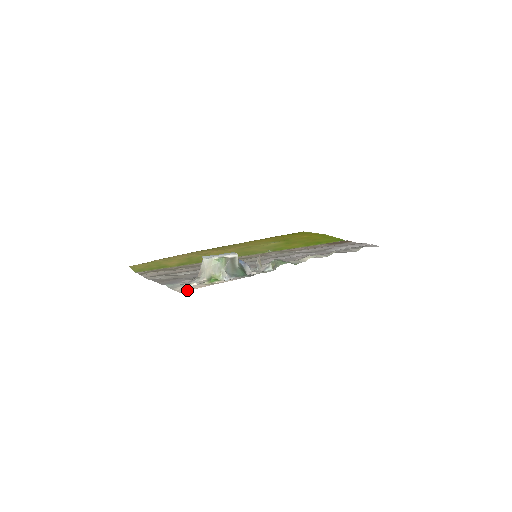
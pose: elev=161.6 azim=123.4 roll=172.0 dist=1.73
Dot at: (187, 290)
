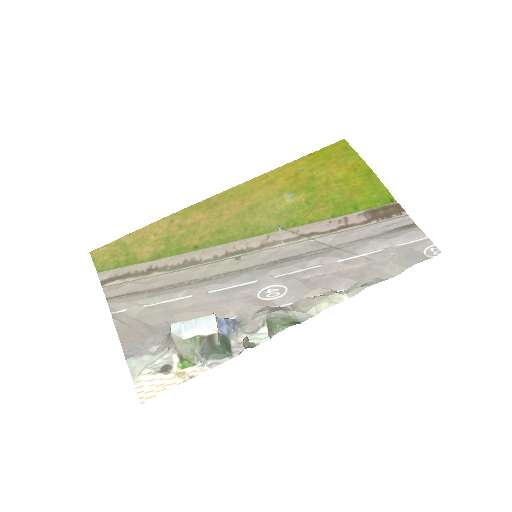
Dot at: (149, 397)
